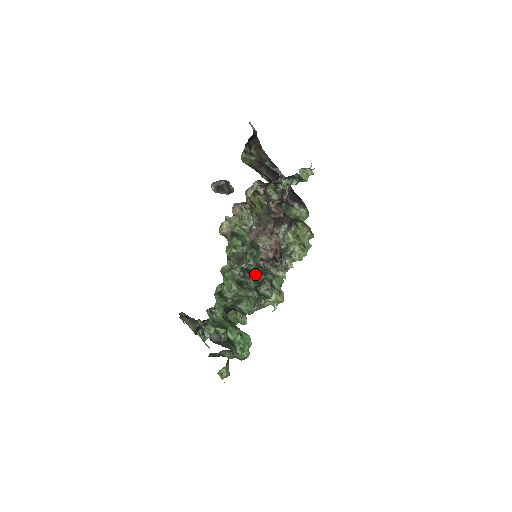
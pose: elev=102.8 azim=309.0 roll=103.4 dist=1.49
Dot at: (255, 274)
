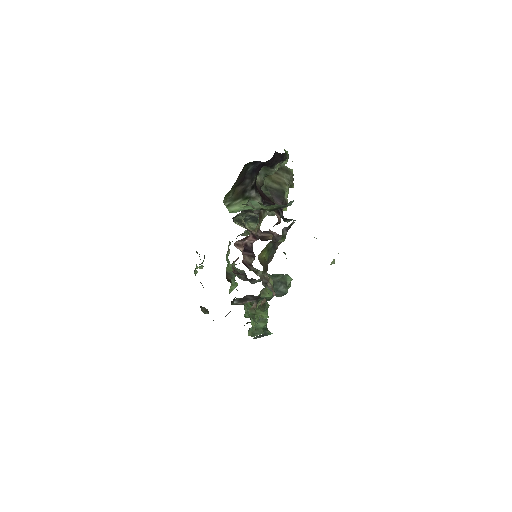
Dot at: occluded
